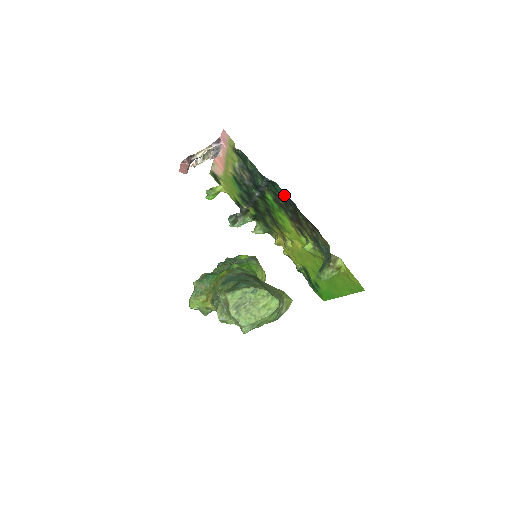
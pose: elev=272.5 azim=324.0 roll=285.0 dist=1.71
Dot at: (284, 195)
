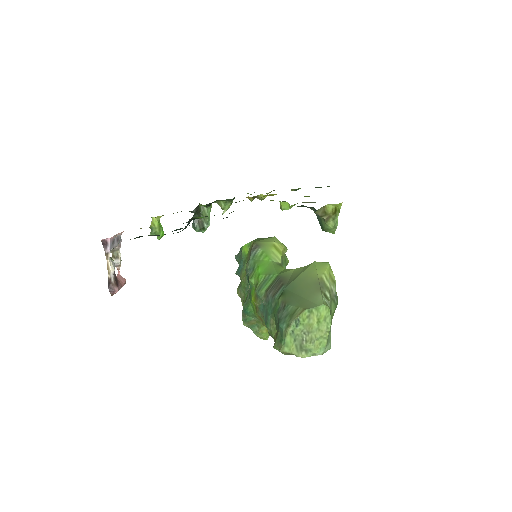
Dot at: occluded
